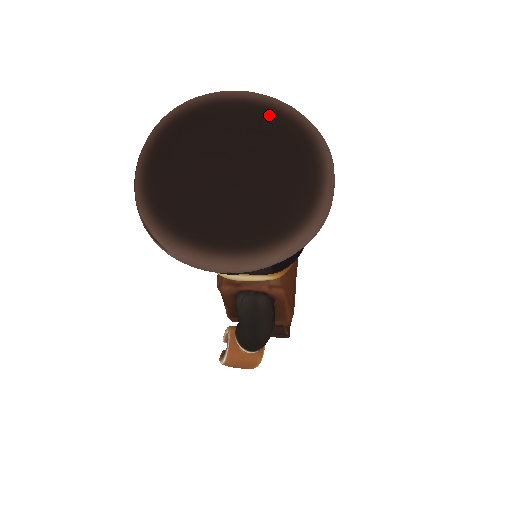
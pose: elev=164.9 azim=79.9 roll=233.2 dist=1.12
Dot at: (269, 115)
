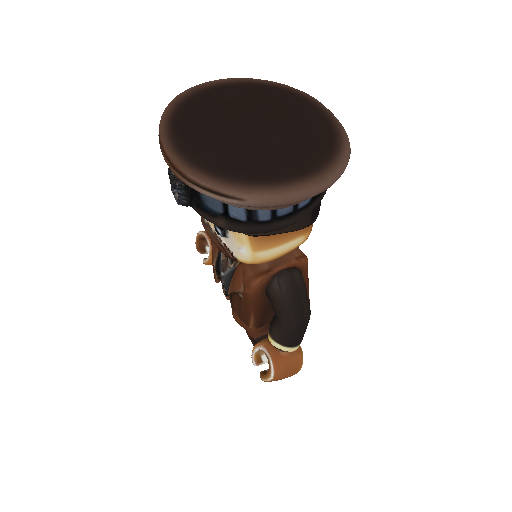
Dot at: (252, 87)
